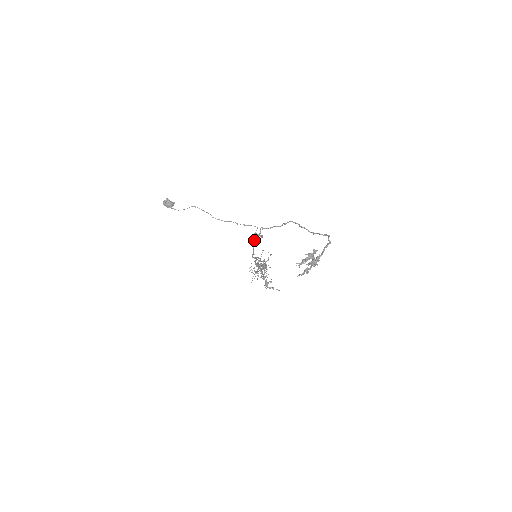
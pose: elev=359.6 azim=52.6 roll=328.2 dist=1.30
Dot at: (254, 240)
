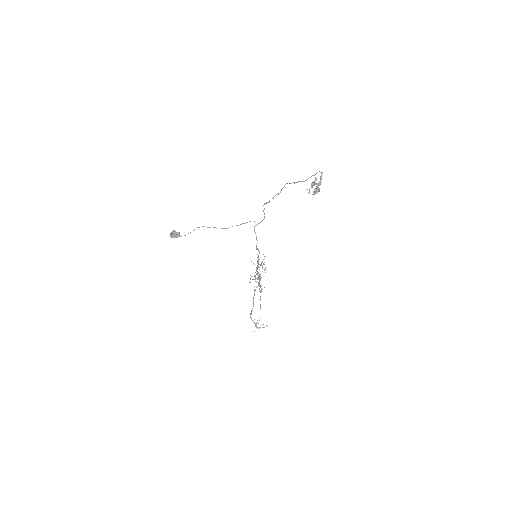
Dot at: (255, 232)
